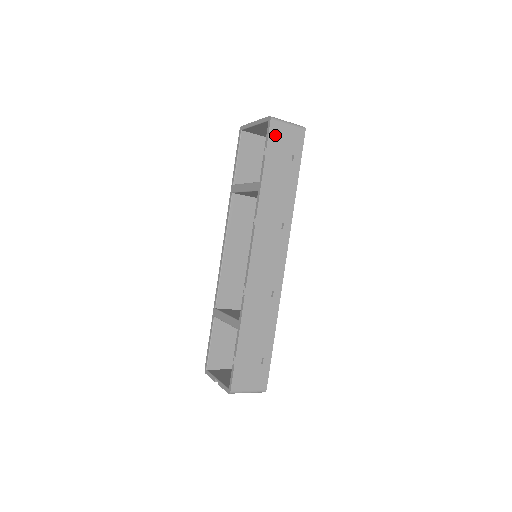
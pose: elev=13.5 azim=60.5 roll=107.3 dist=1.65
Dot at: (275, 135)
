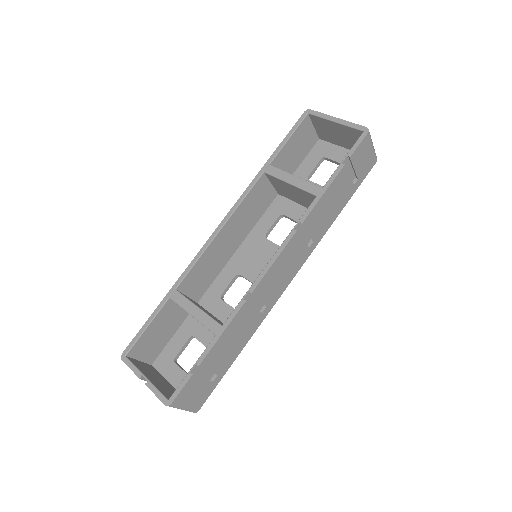
Dot at: (361, 150)
